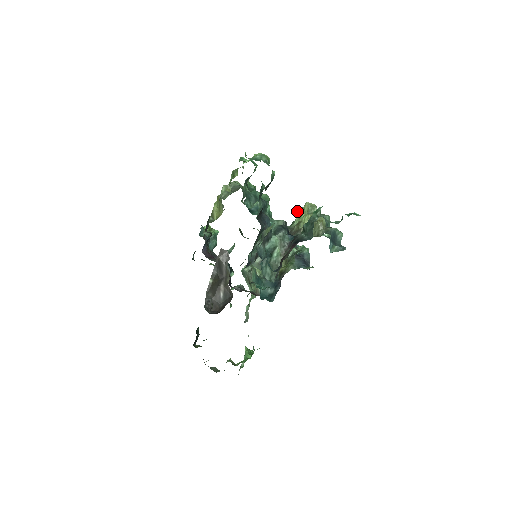
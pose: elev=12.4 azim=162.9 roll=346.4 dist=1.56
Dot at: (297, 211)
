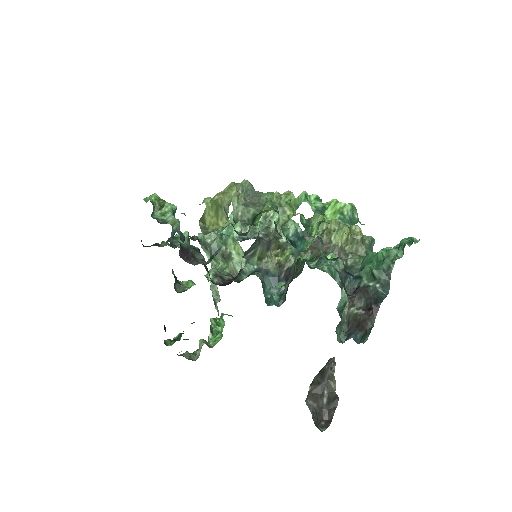
Dot at: occluded
